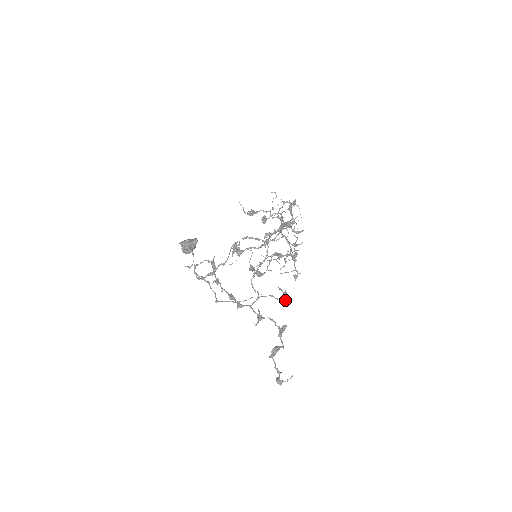
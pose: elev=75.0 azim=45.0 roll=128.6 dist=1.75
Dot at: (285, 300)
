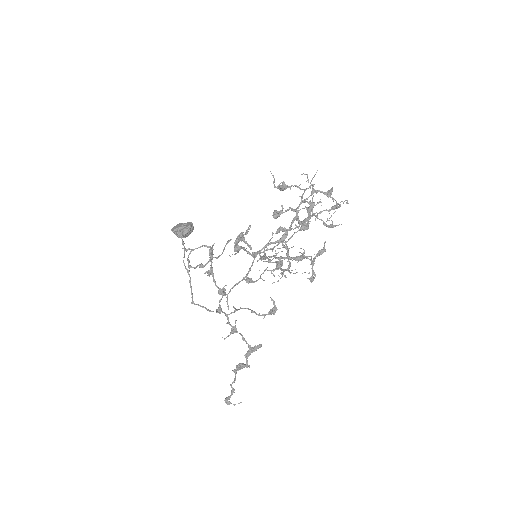
Dot at: (274, 314)
